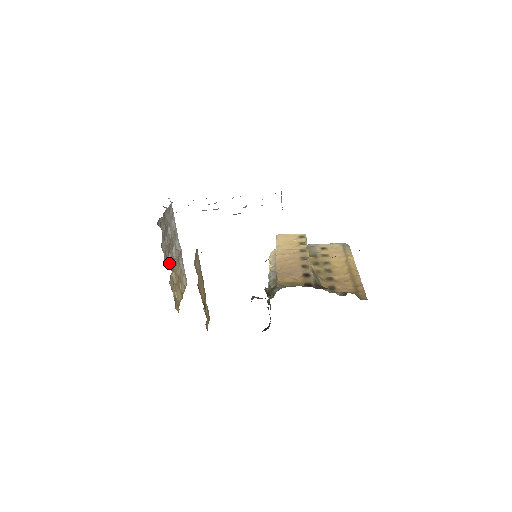
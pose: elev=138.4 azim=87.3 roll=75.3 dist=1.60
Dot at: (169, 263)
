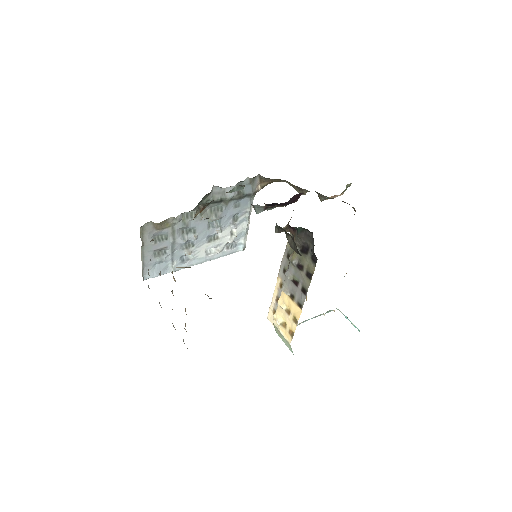
Dot at: occluded
